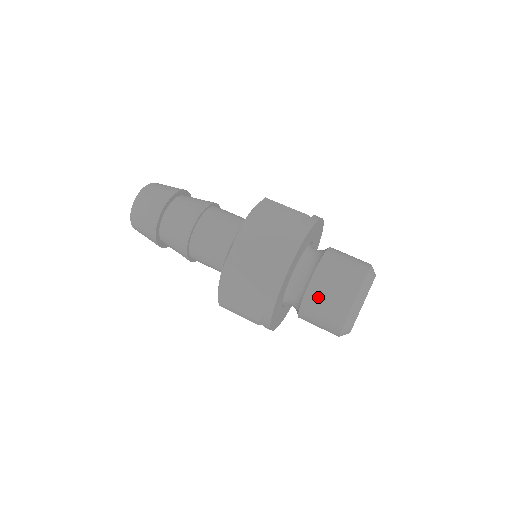
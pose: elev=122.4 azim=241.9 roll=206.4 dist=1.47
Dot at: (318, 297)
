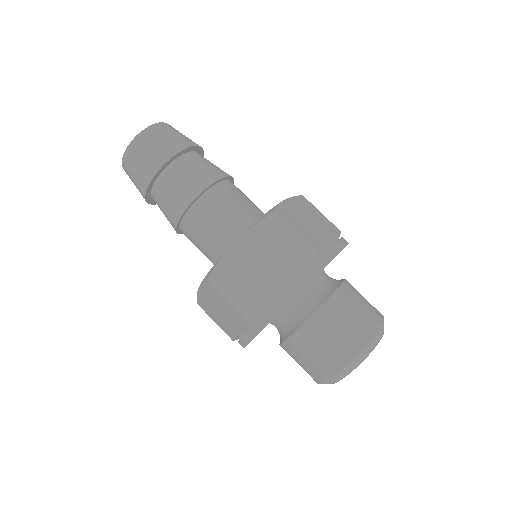
Dot at: (300, 349)
